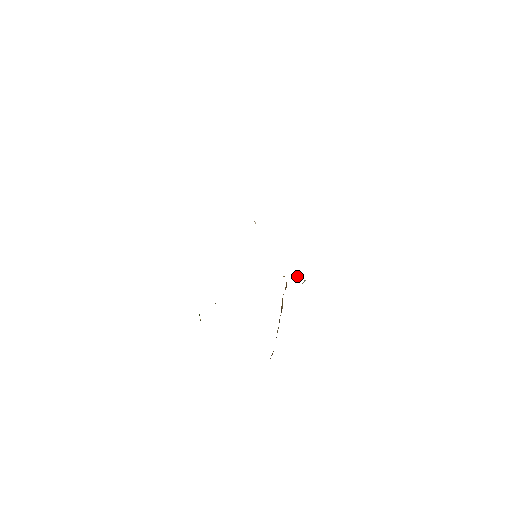
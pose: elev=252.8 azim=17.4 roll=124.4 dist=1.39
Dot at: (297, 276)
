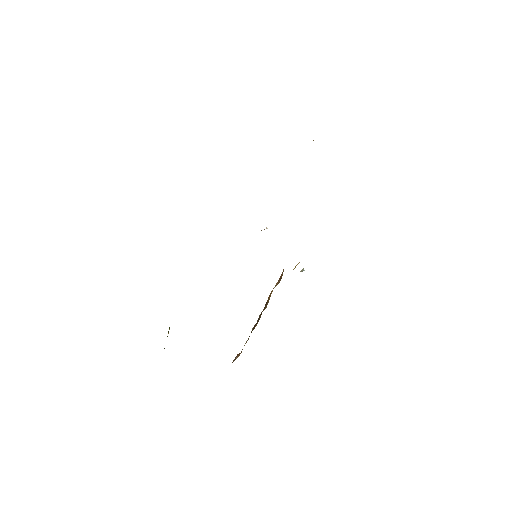
Dot at: (296, 265)
